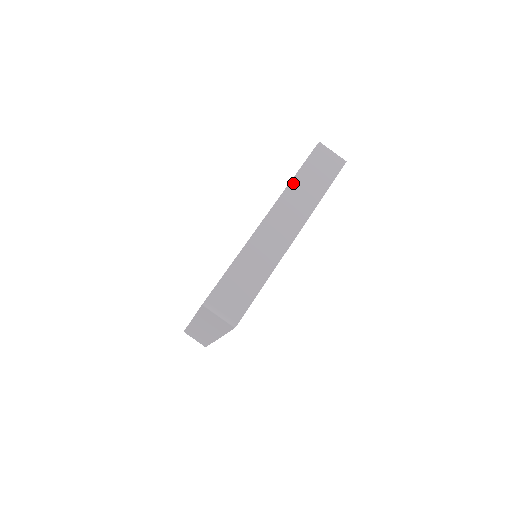
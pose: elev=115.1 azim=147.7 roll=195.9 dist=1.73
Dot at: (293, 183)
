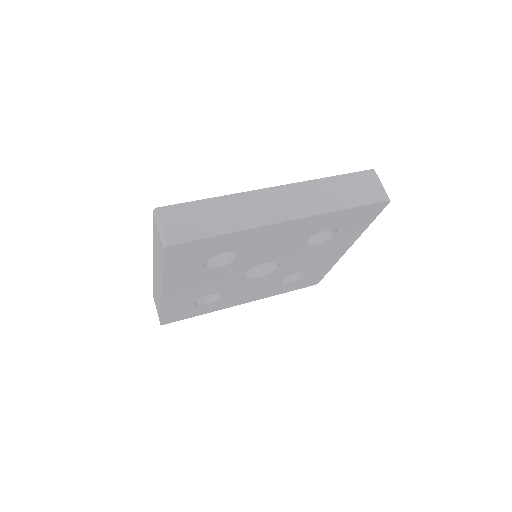
Dot at: (321, 181)
